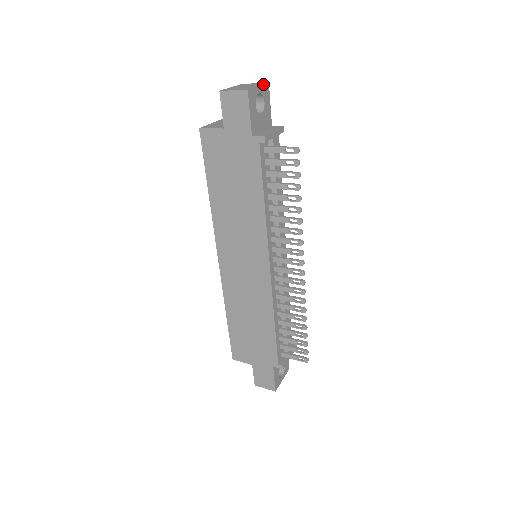
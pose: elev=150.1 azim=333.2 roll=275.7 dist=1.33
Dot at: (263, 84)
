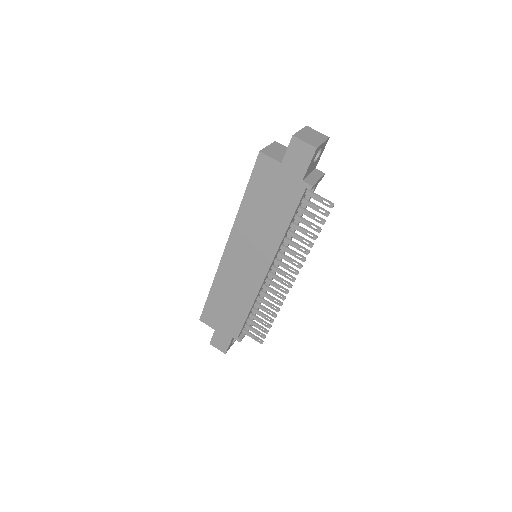
Dot at: (326, 139)
